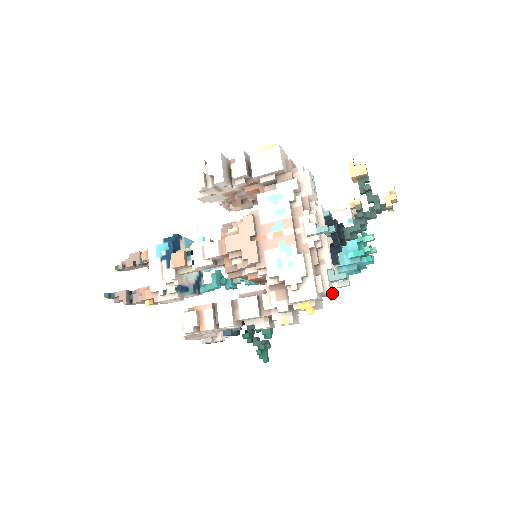
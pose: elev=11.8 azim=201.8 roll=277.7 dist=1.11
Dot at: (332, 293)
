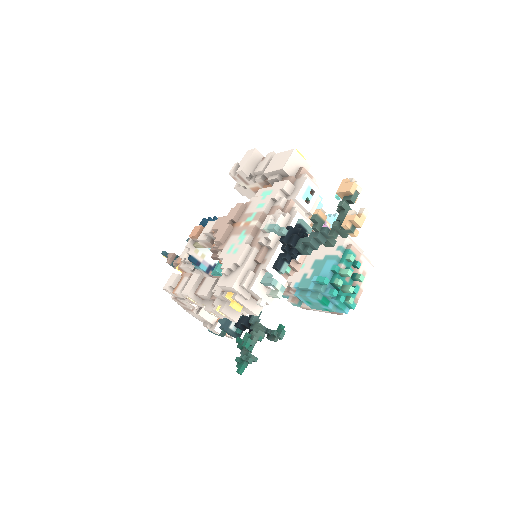
Dot at: (260, 297)
